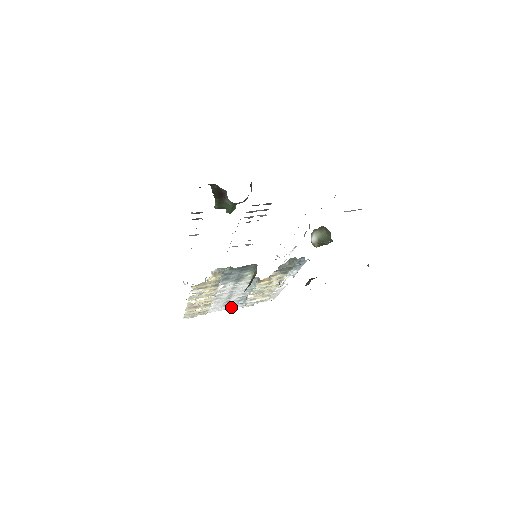
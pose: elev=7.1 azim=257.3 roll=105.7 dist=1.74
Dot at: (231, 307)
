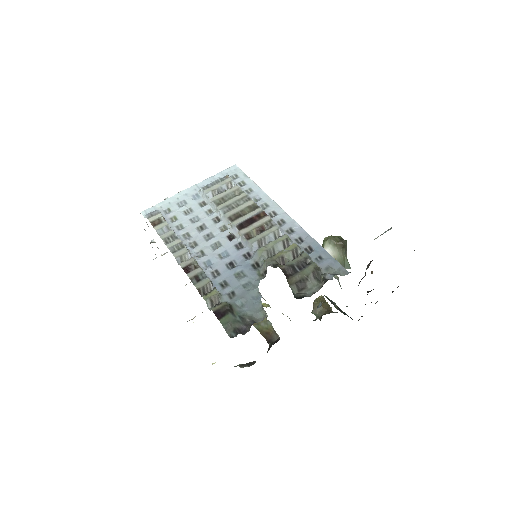
Dot at: occluded
